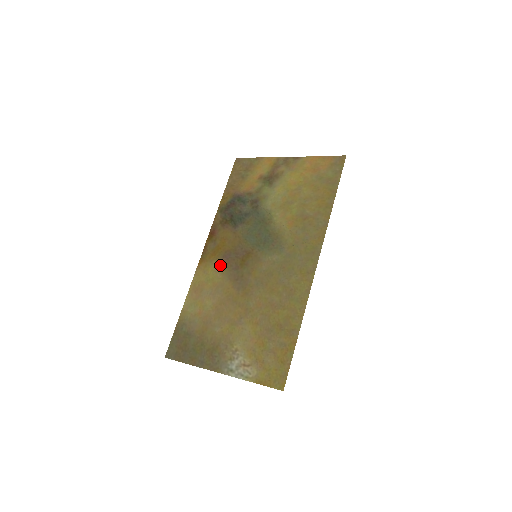
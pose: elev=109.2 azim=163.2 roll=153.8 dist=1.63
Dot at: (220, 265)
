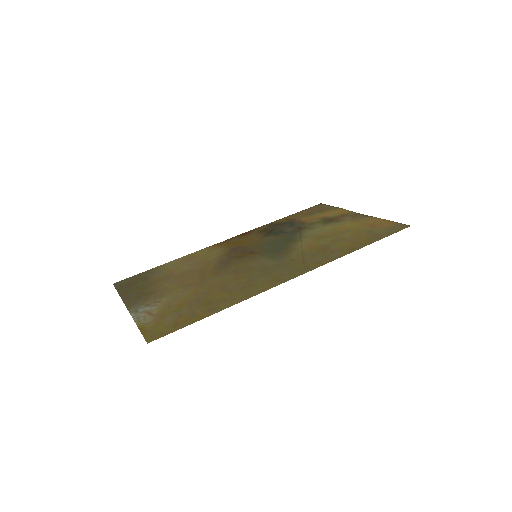
Dot at: (225, 251)
